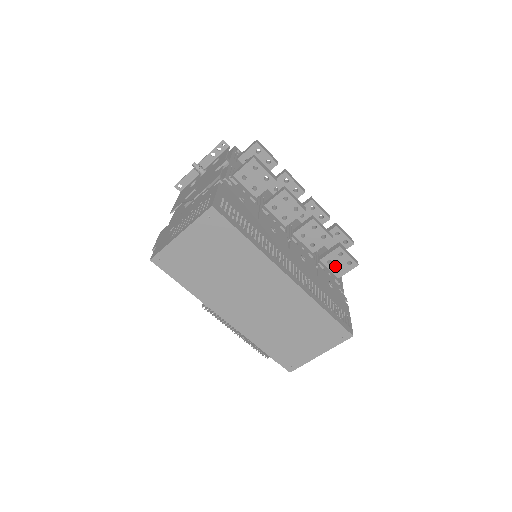
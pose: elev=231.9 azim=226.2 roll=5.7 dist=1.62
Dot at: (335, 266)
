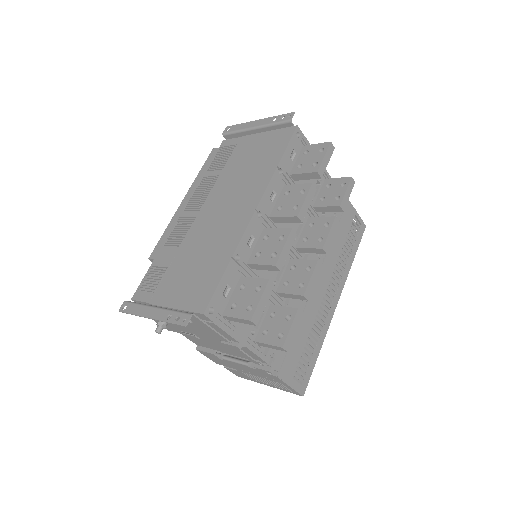
Dot at: occluded
